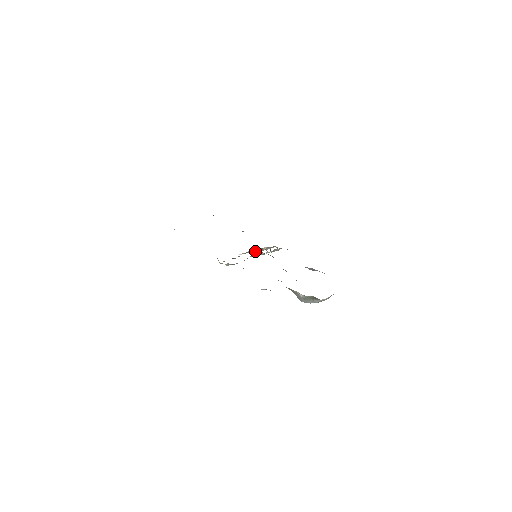
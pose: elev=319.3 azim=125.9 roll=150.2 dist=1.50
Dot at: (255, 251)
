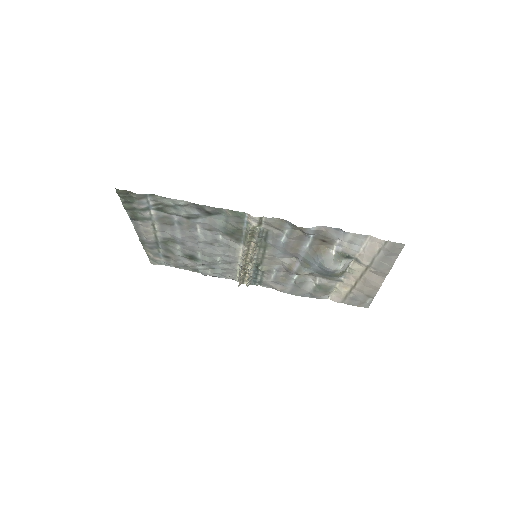
Dot at: (242, 266)
